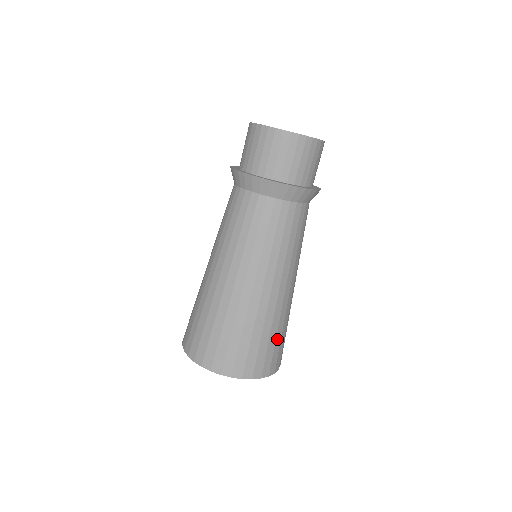
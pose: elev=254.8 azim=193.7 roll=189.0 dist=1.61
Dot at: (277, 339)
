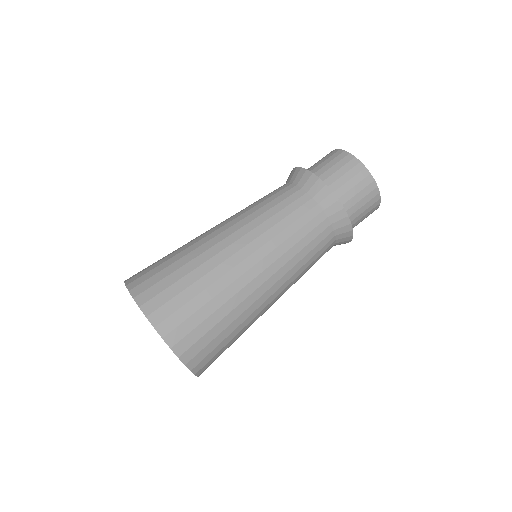
Dot at: (229, 343)
